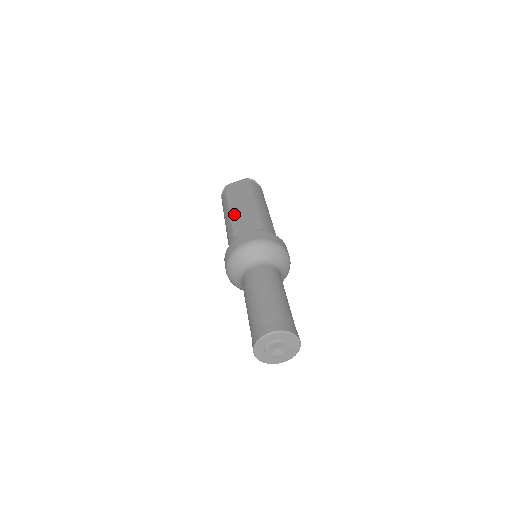
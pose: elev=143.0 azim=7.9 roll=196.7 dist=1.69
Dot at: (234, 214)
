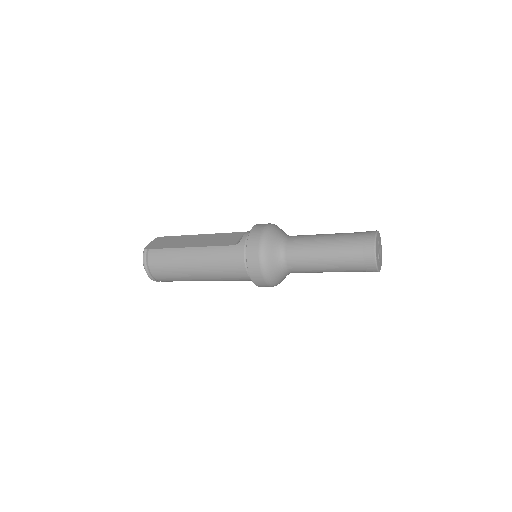
Dot at: (200, 244)
